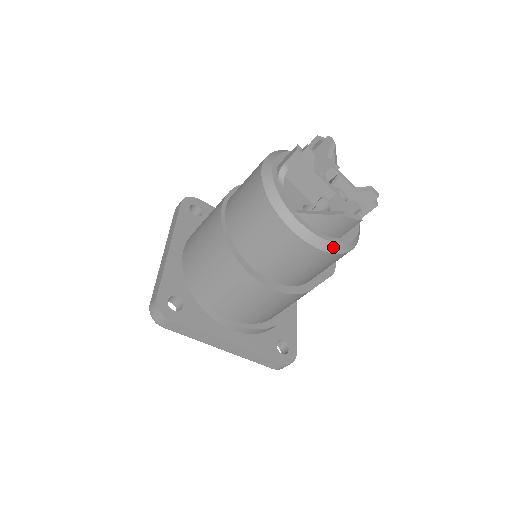
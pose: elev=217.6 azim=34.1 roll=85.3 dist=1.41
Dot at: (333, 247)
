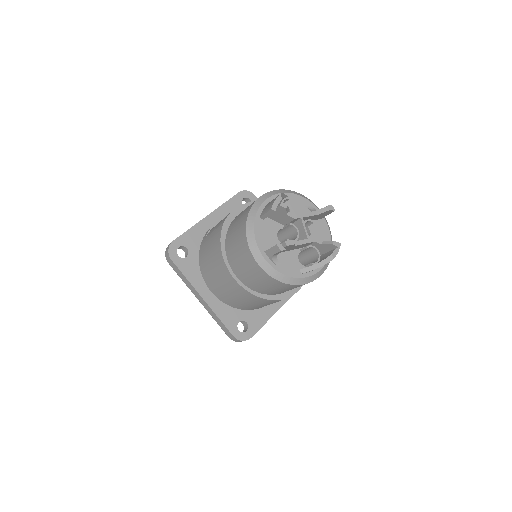
Dot at: occluded
